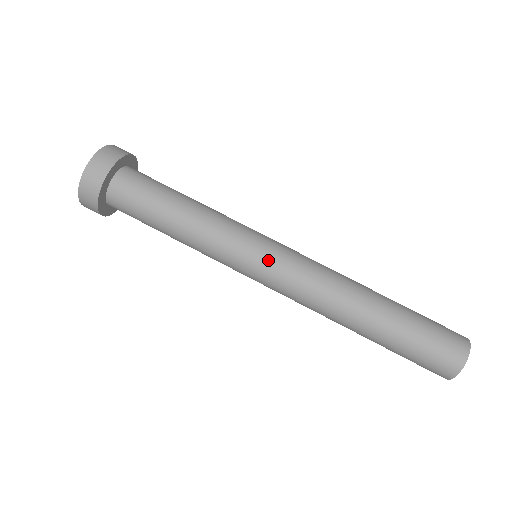
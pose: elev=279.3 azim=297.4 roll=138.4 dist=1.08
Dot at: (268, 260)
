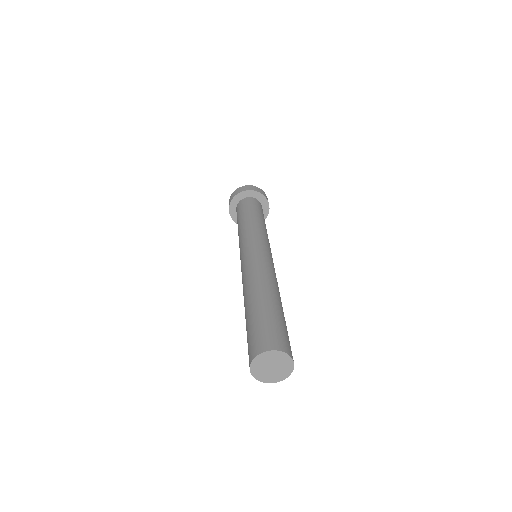
Dot at: (248, 250)
